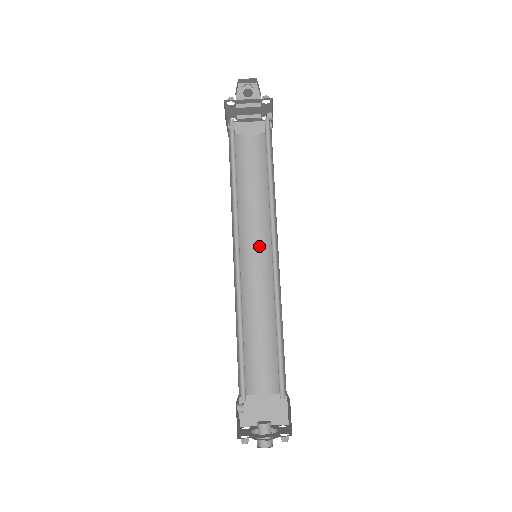
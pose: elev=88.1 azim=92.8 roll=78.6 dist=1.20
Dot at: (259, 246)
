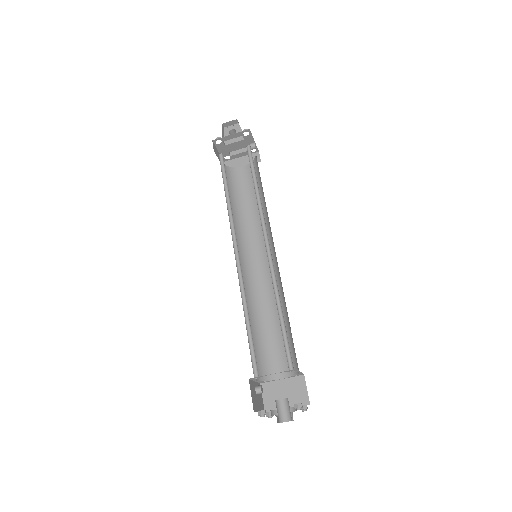
Dot at: (261, 251)
